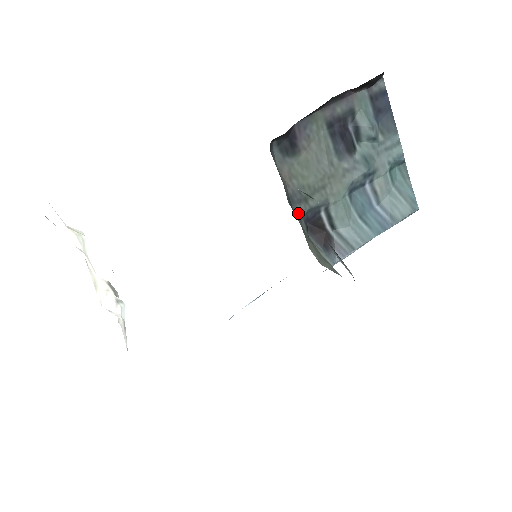
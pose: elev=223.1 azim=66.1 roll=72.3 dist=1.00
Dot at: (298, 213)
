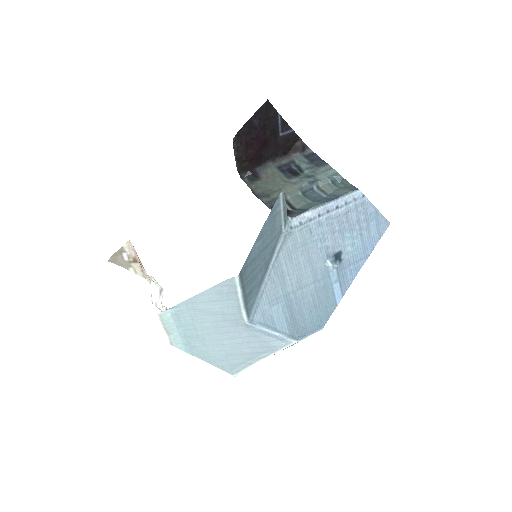
Dot at: (263, 201)
